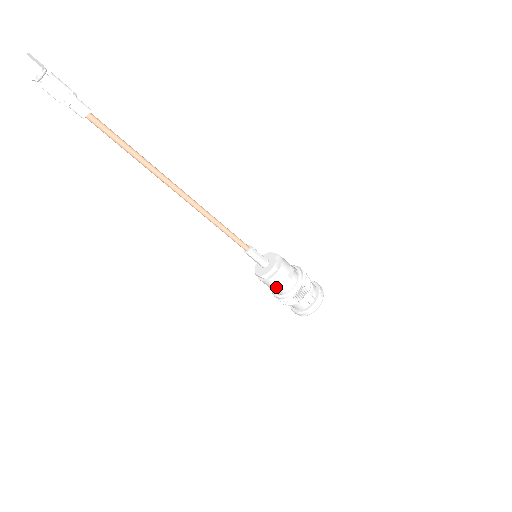
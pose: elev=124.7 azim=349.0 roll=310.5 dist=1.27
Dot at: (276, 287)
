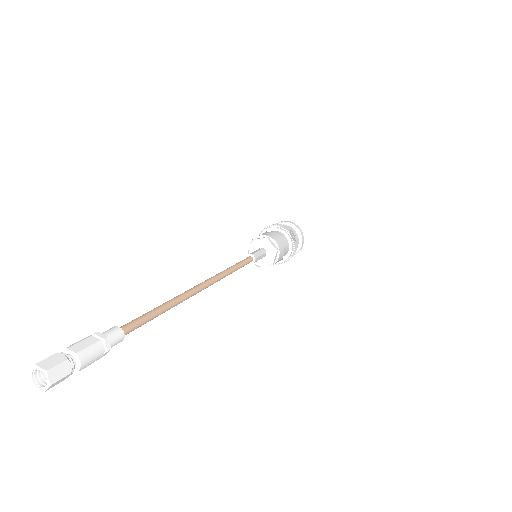
Dot at: occluded
